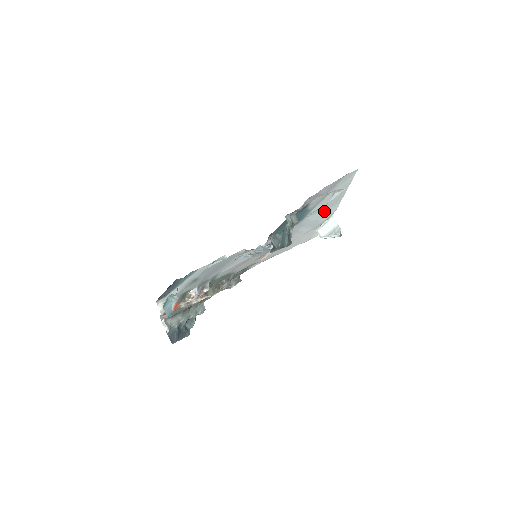
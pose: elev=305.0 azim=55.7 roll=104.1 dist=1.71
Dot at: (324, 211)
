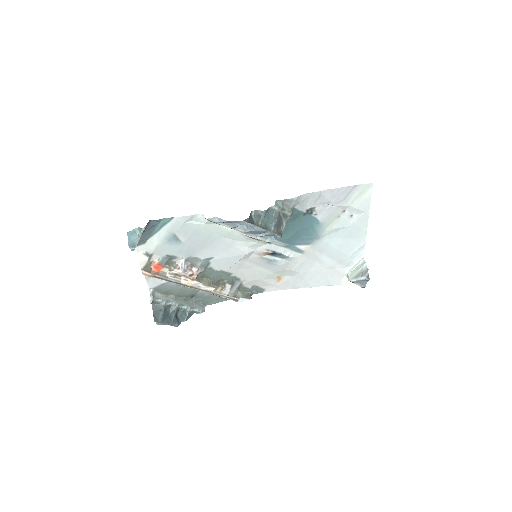
Dot at: (346, 240)
